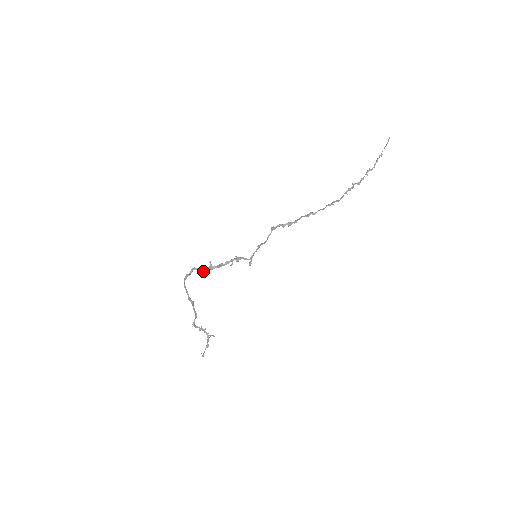
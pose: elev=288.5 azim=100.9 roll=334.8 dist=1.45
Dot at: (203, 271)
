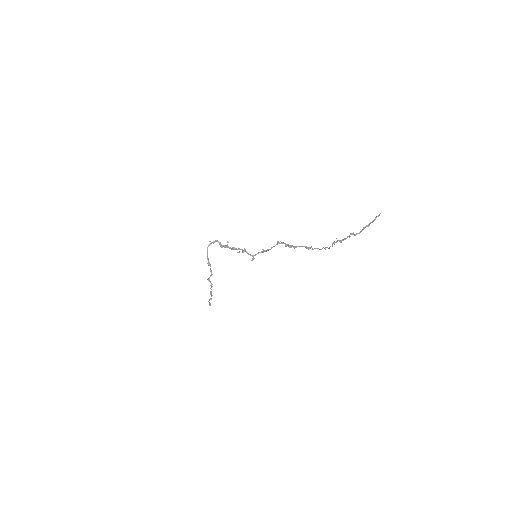
Dot at: (222, 246)
